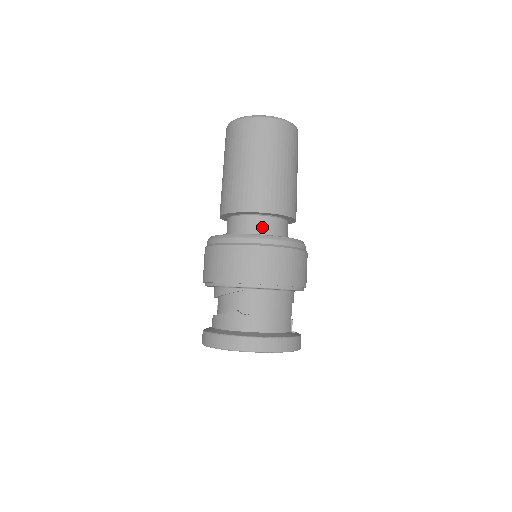
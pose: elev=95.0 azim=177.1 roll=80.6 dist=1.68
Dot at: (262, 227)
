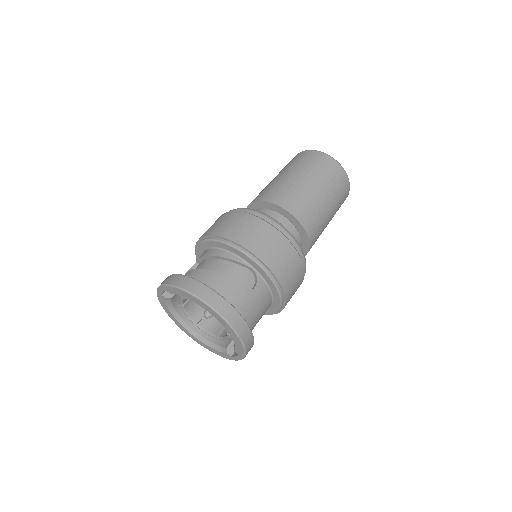
Dot at: occluded
